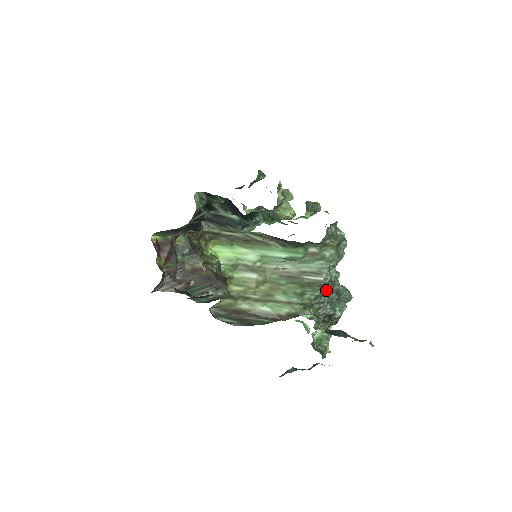
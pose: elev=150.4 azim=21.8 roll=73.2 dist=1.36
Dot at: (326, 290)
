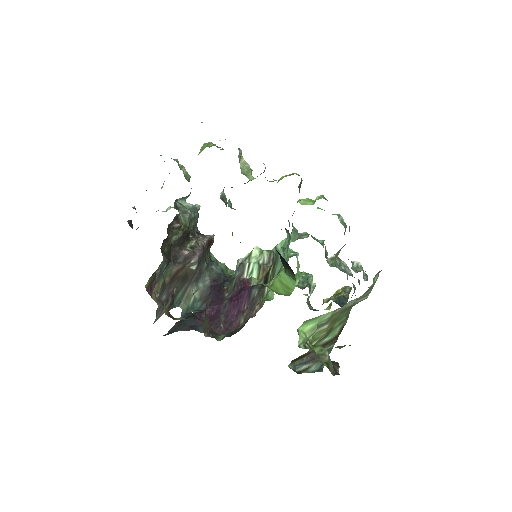
Dot at: occluded
